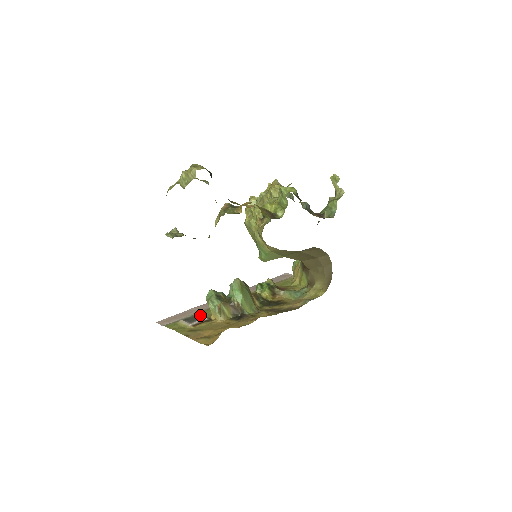
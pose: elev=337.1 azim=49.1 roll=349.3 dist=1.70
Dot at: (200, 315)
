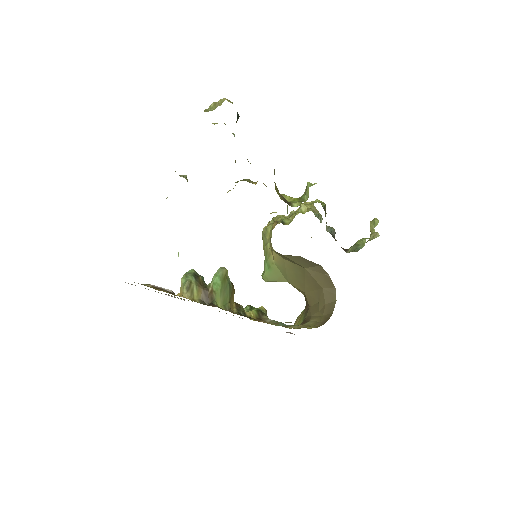
Dot at: occluded
